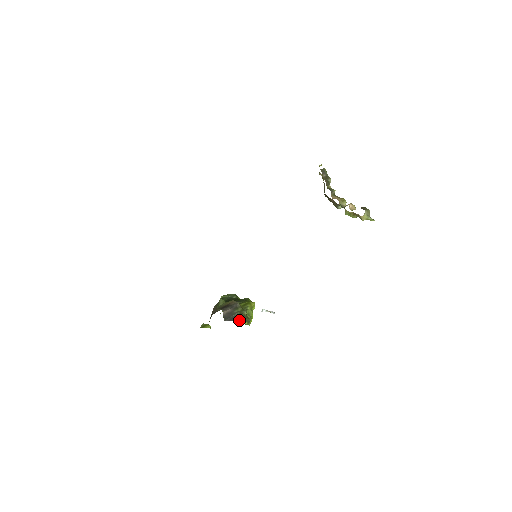
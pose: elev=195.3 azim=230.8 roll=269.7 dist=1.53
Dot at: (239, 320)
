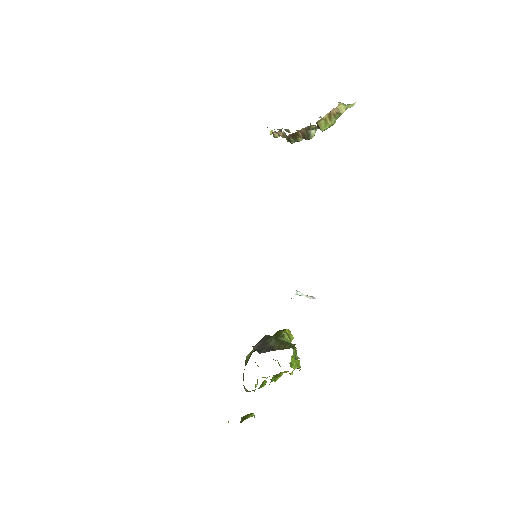
Dot at: (279, 348)
